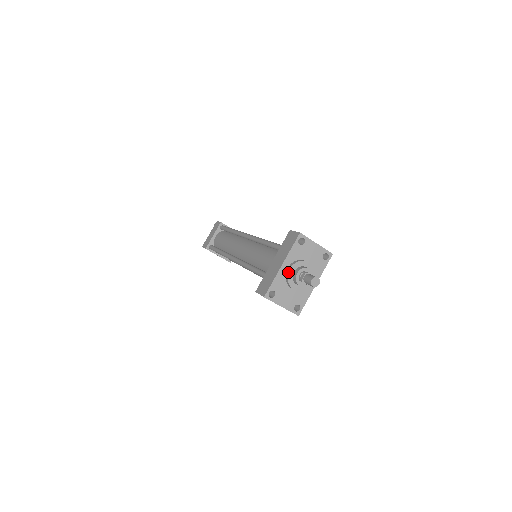
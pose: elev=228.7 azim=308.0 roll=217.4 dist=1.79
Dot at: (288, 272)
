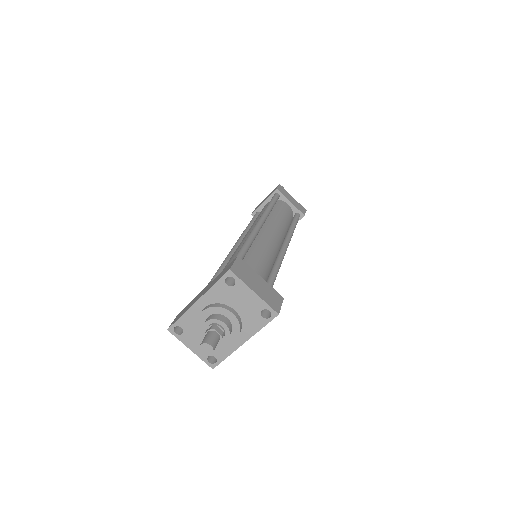
Dot at: (200, 314)
